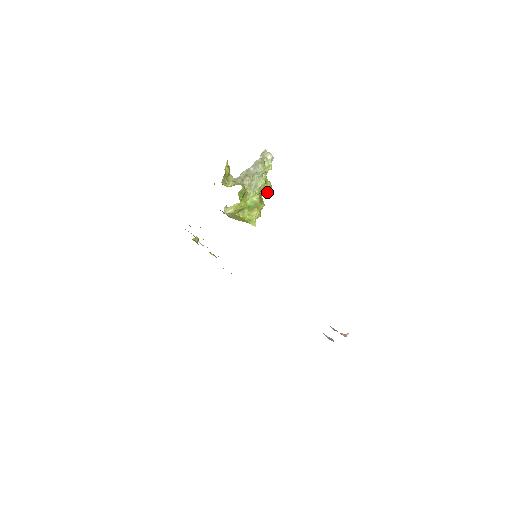
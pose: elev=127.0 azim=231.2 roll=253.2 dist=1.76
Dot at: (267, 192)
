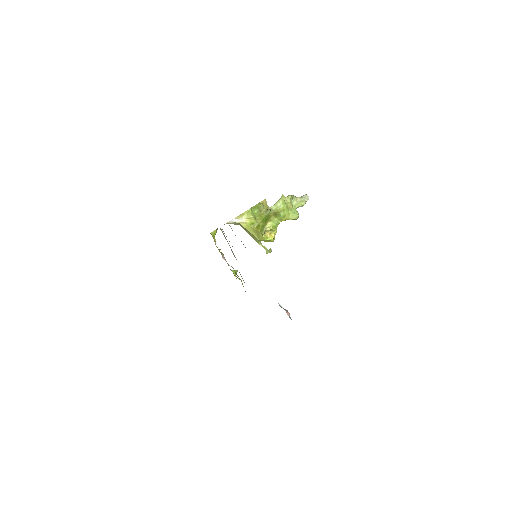
Dot at: (292, 218)
